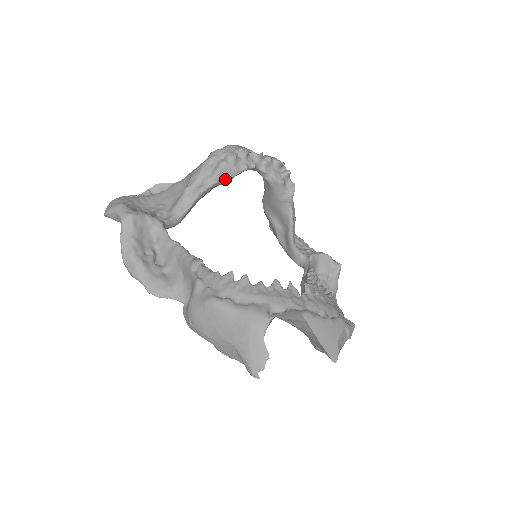
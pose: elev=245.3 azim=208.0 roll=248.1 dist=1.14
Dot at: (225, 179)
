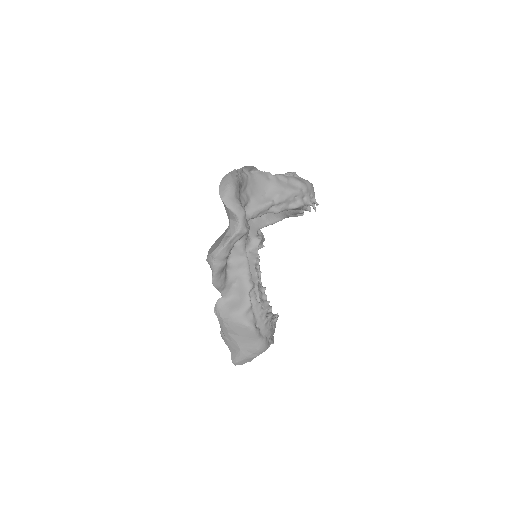
Dot at: occluded
